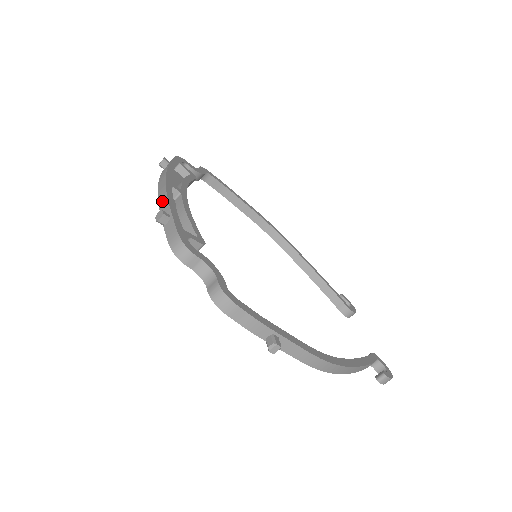
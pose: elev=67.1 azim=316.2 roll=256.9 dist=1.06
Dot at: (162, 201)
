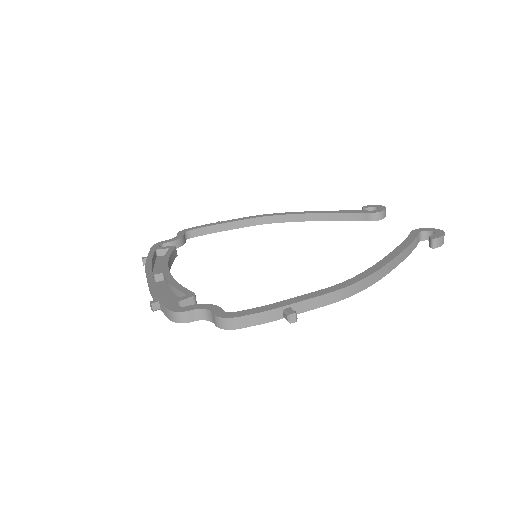
Dot at: (151, 293)
